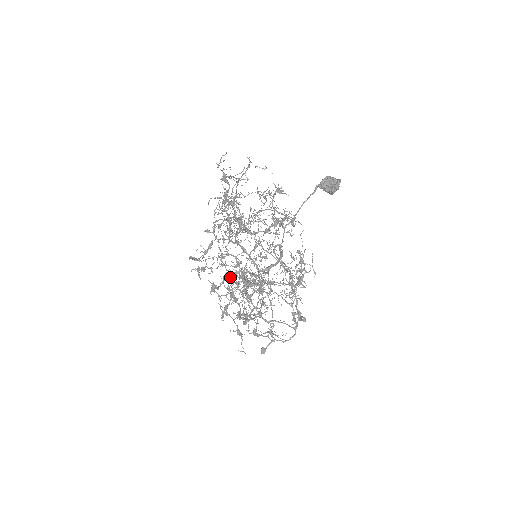
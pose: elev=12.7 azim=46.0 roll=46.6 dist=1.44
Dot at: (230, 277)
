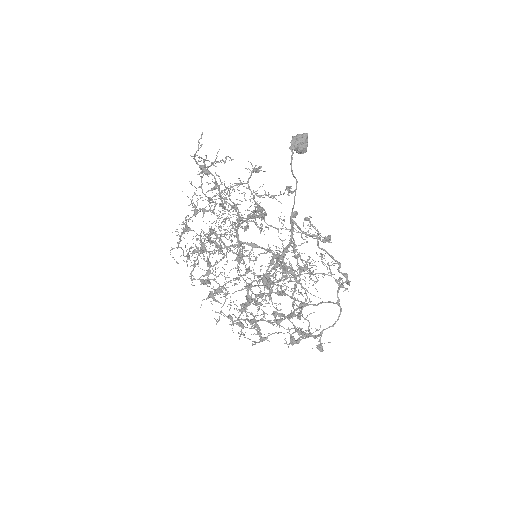
Dot at: (231, 302)
